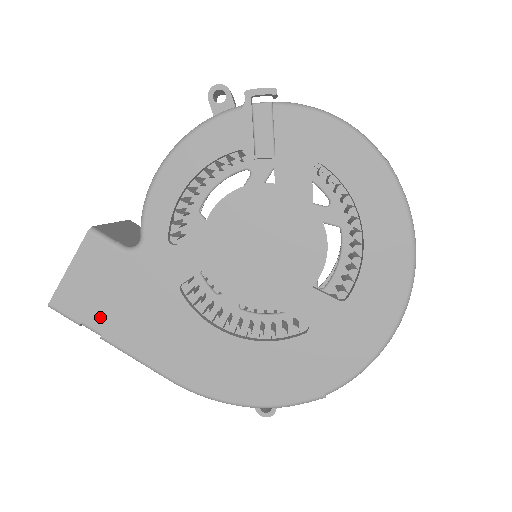
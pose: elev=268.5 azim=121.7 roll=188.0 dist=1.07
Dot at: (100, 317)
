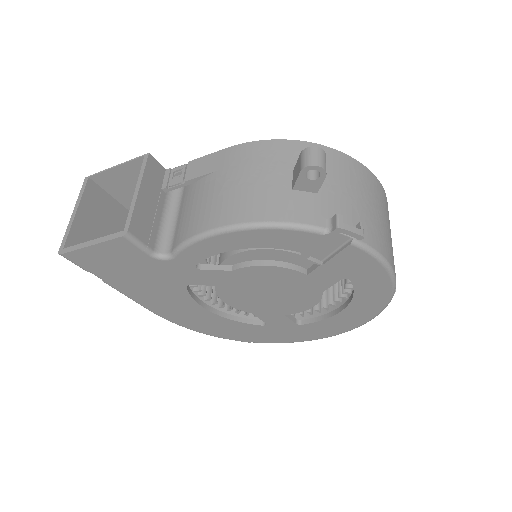
Dot at: (108, 275)
